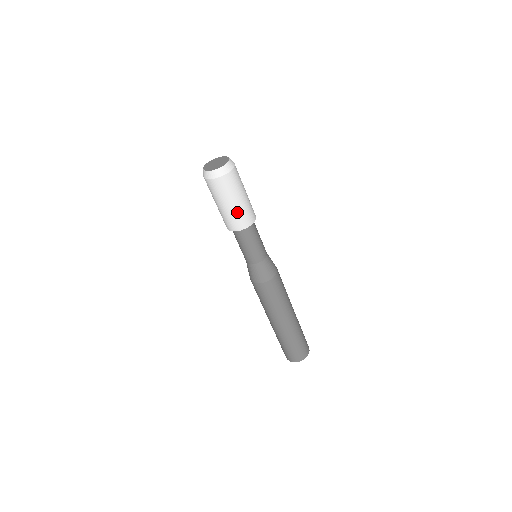
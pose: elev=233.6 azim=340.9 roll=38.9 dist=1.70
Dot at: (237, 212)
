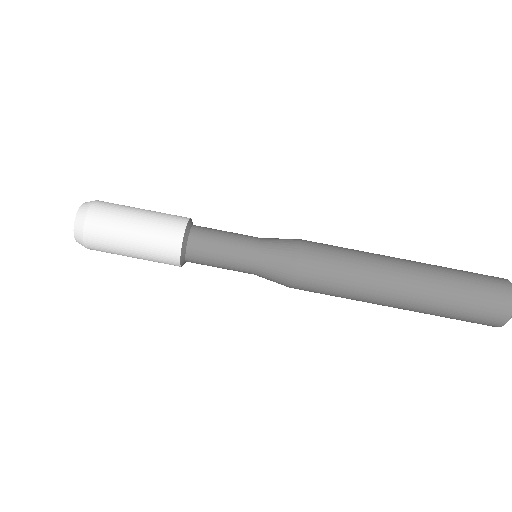
Dot at: (148, 253)
